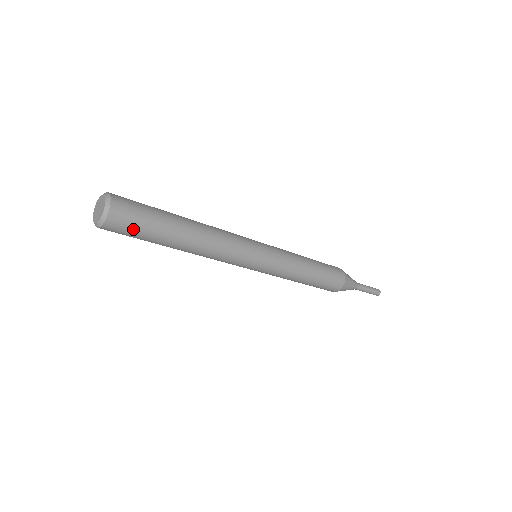
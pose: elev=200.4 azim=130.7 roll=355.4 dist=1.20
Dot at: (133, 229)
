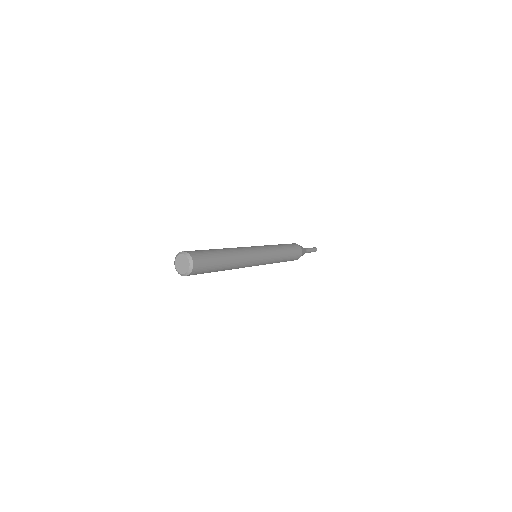
Dot at: (205, 268)
